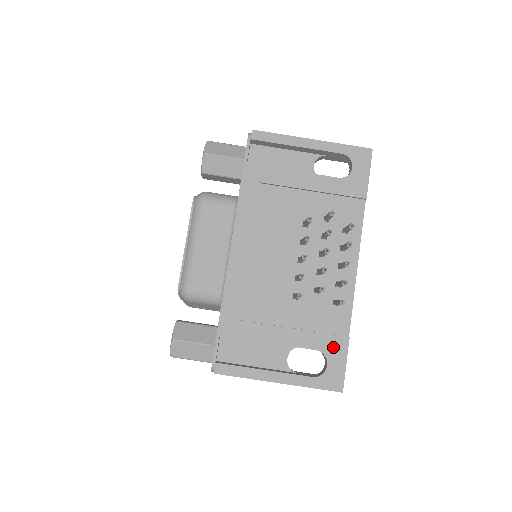
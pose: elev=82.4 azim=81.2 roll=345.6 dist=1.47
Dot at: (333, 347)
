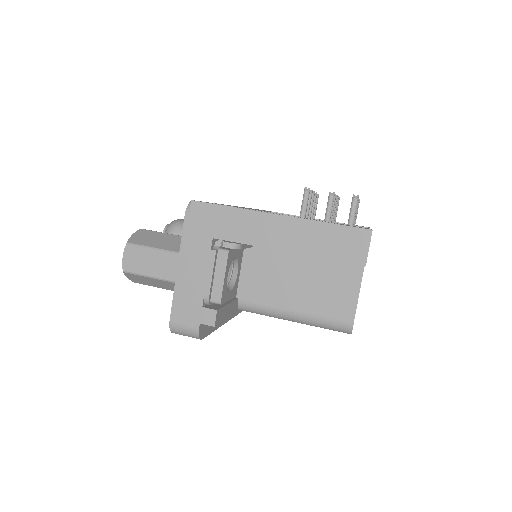
Dot at: occluded
